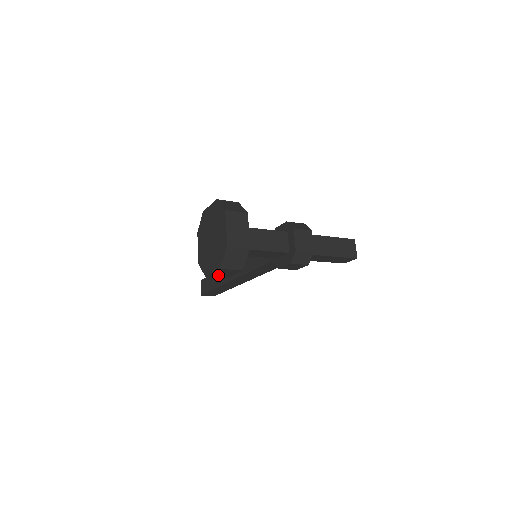
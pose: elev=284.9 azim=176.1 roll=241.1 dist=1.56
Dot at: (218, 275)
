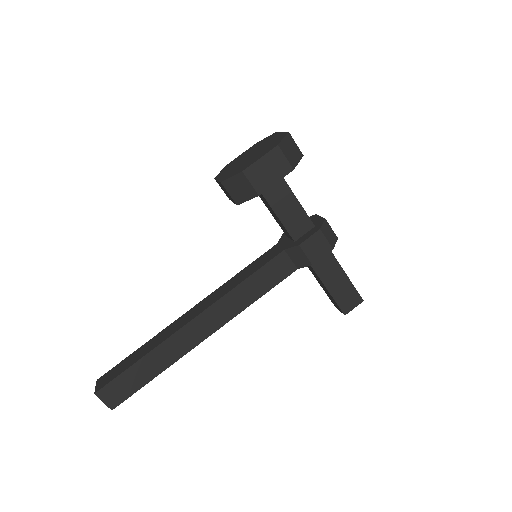
Dot at: (258, 174)
